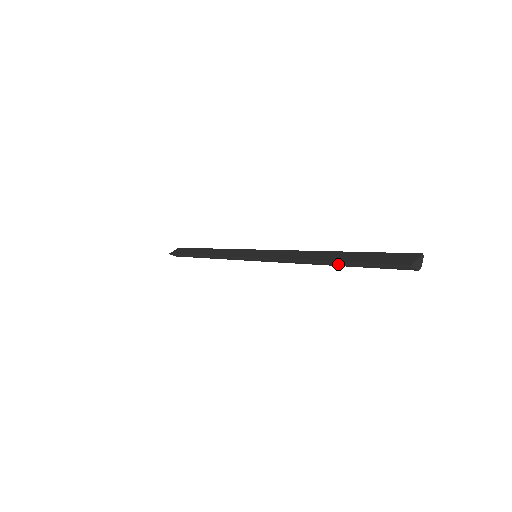
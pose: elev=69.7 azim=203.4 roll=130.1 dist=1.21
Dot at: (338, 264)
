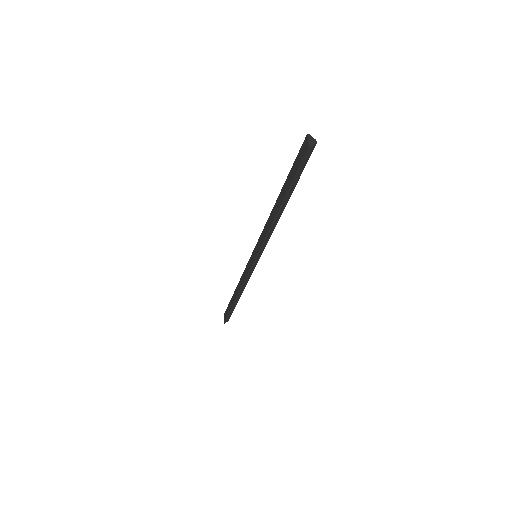
Dot at: (287, 198)
